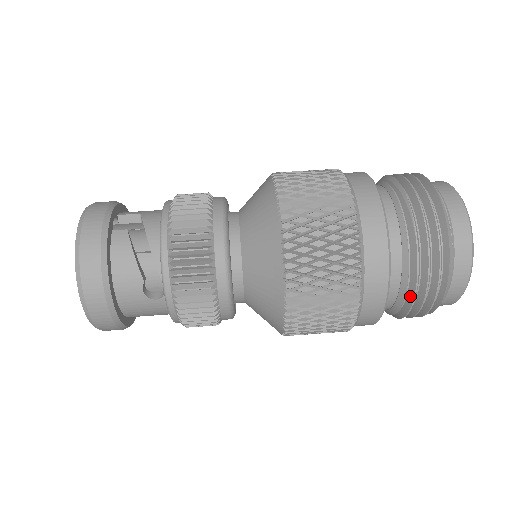
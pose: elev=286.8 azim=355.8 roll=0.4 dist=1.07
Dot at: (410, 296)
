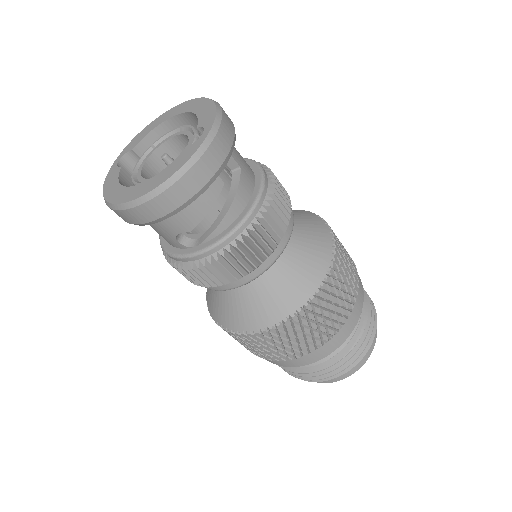
Dot at: (295, 369)
